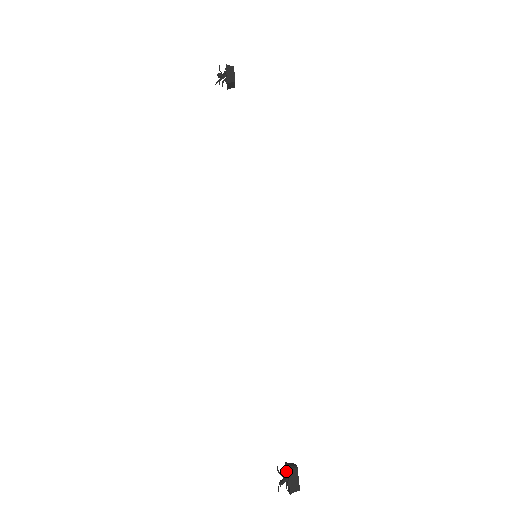
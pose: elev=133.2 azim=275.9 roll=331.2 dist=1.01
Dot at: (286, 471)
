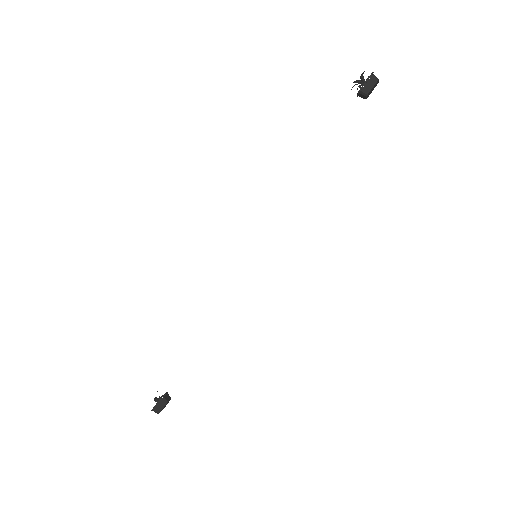
Dot at: occluded
